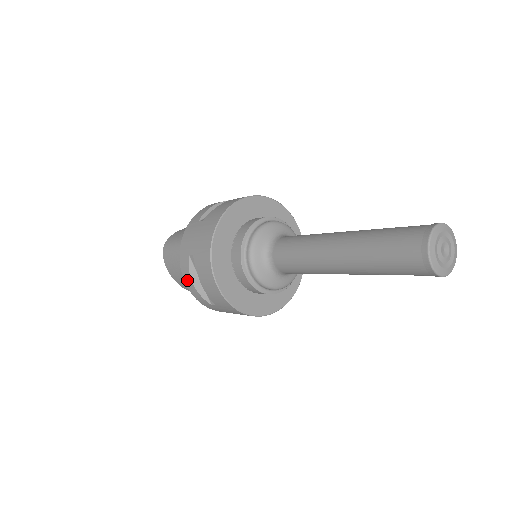
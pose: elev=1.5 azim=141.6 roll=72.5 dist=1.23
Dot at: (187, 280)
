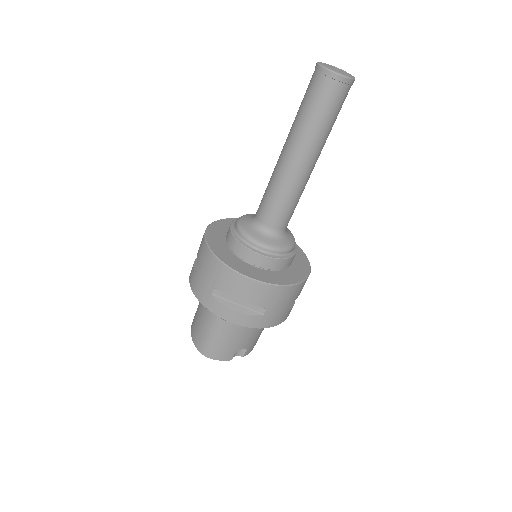
Dot at: occluded
